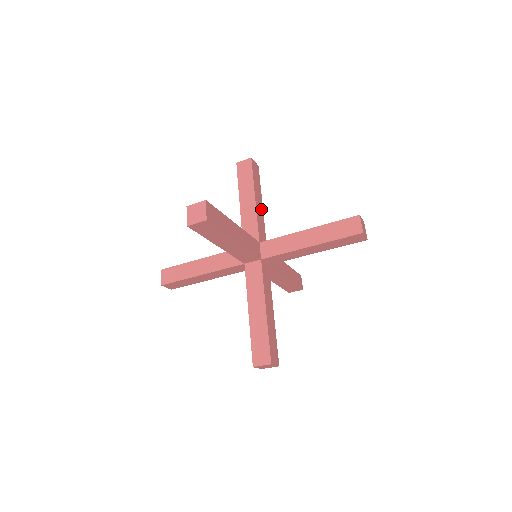
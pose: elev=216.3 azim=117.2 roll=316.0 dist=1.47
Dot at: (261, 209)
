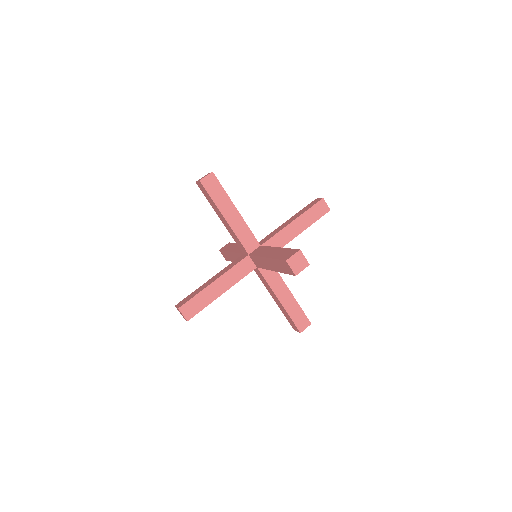
Dot at: (237, 217)
